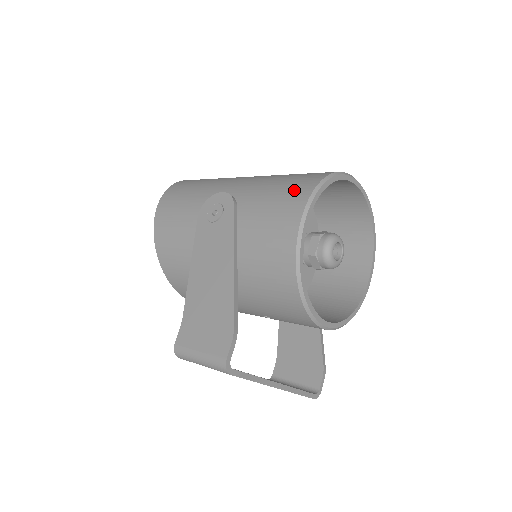
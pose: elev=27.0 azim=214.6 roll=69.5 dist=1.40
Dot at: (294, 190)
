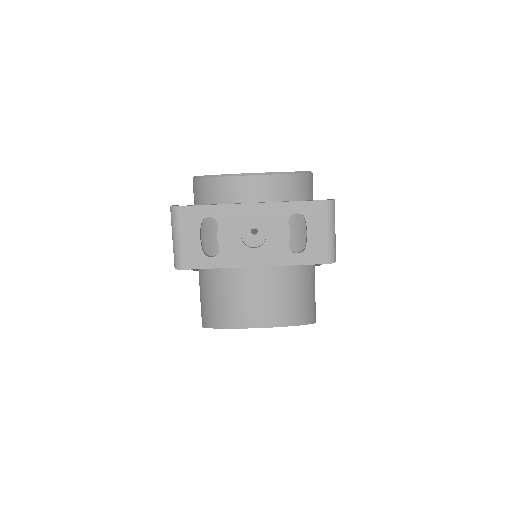
Dot at: occluded
